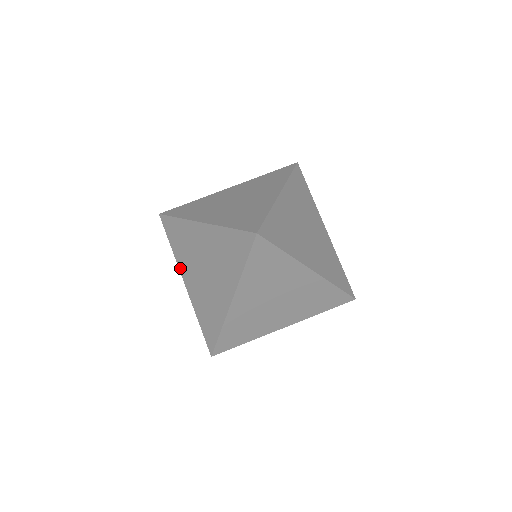
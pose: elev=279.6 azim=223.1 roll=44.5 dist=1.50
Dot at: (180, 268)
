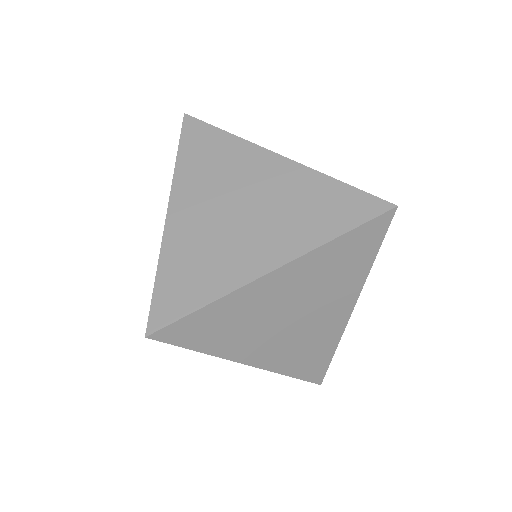
Dot at: occluded
